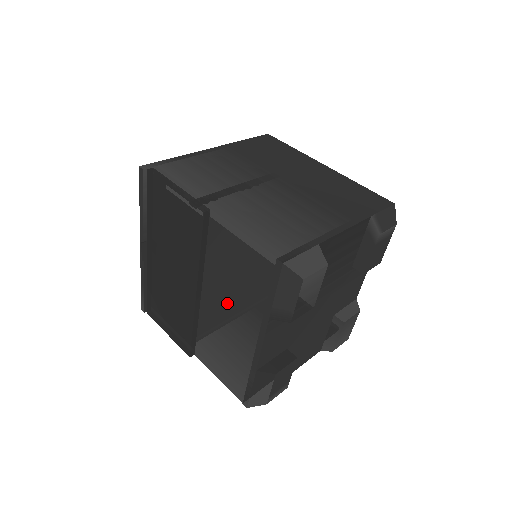
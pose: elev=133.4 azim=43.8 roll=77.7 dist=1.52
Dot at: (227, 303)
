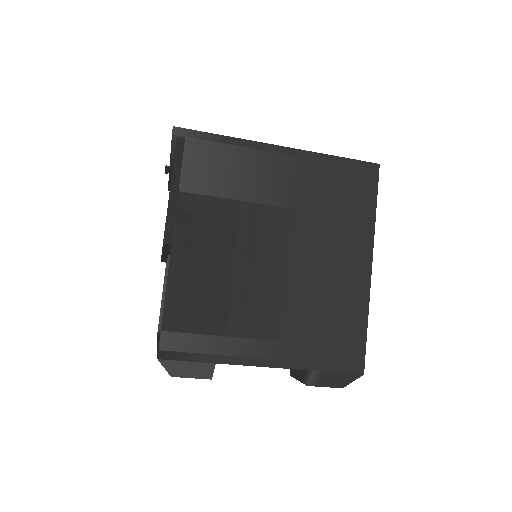
Dot at: occluded
